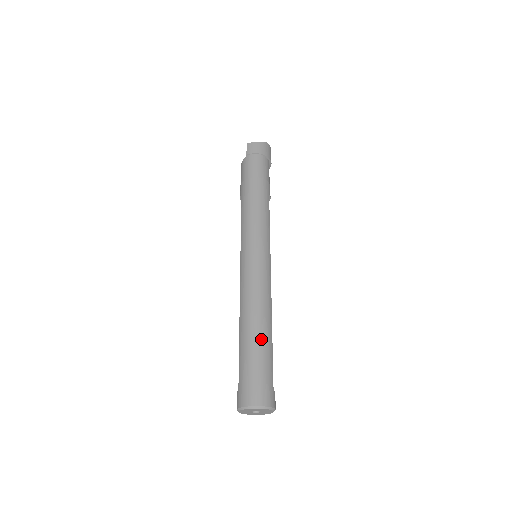
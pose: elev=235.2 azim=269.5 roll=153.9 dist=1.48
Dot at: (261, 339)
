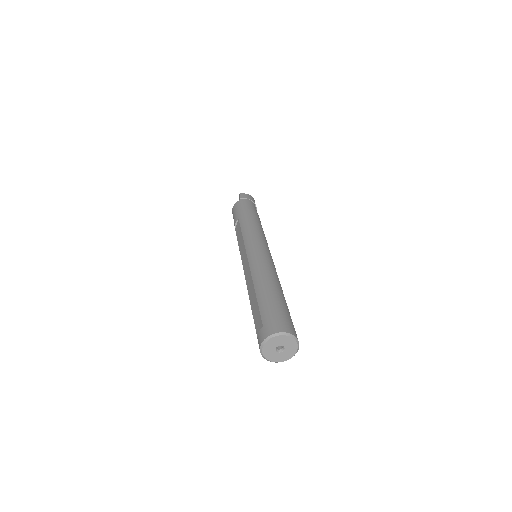
Dot at: (279, 293)
